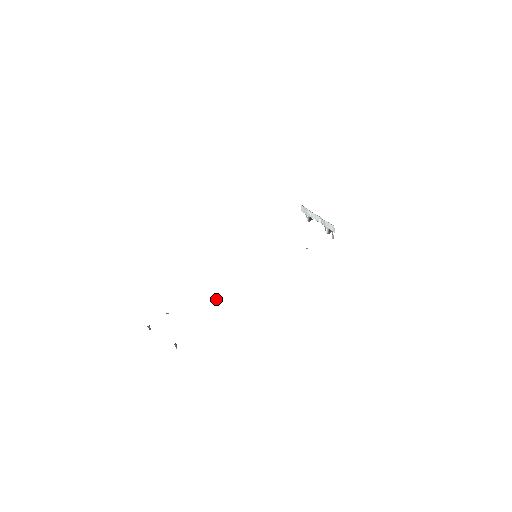
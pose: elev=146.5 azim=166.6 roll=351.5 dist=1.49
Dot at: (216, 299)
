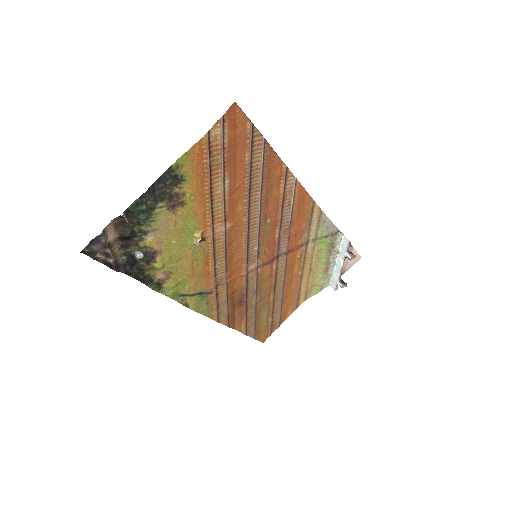
Dot at: (196, 244)
